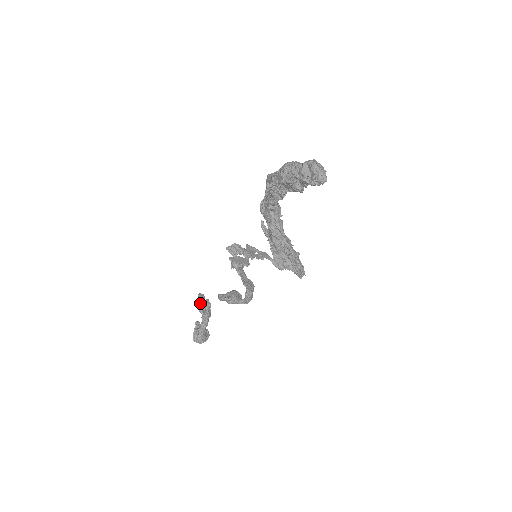
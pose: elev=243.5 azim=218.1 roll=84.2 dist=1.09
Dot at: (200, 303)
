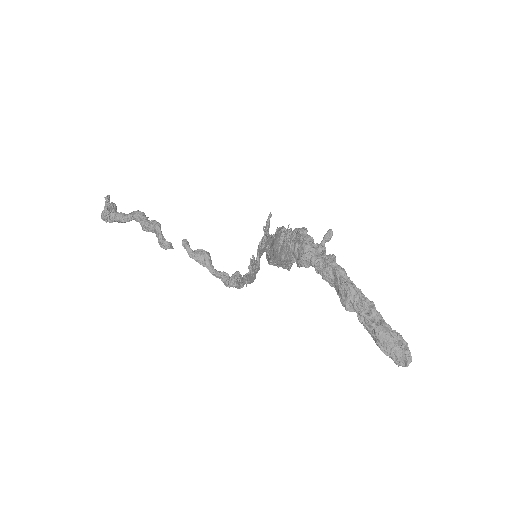
Dot at: (160, 242)
